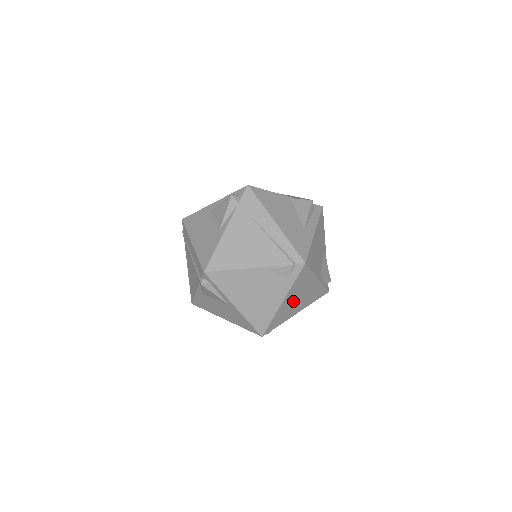
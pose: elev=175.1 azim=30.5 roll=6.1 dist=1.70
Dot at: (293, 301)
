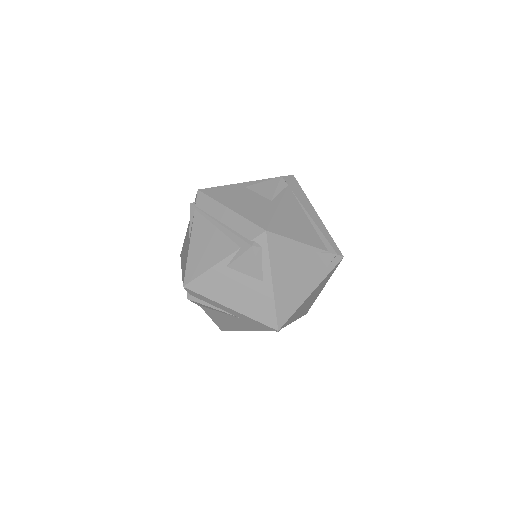
Dot at: (308, 300)
